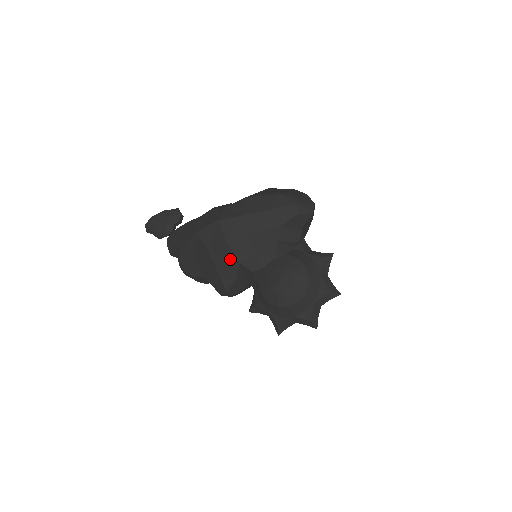
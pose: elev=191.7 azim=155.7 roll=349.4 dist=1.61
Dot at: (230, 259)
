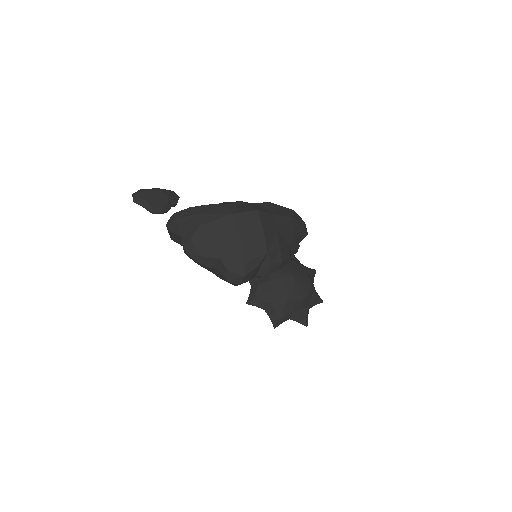
Dot at: (260, 247)
